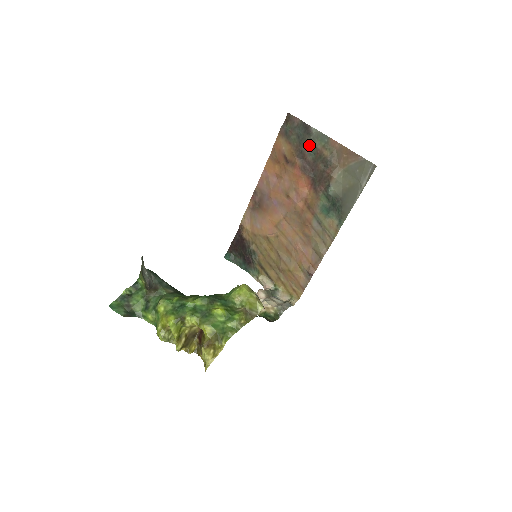
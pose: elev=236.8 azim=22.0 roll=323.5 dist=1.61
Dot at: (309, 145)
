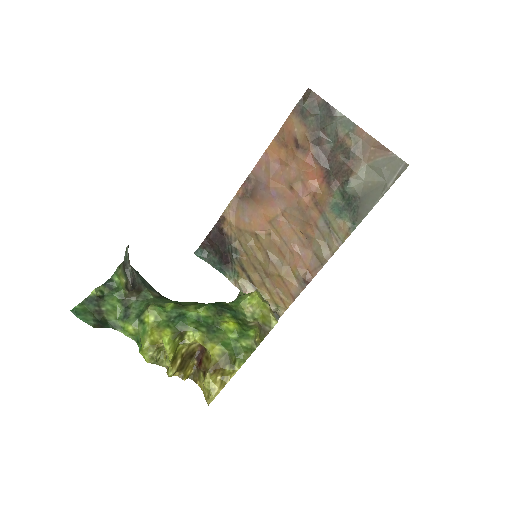
Dot at: (329, 130)
